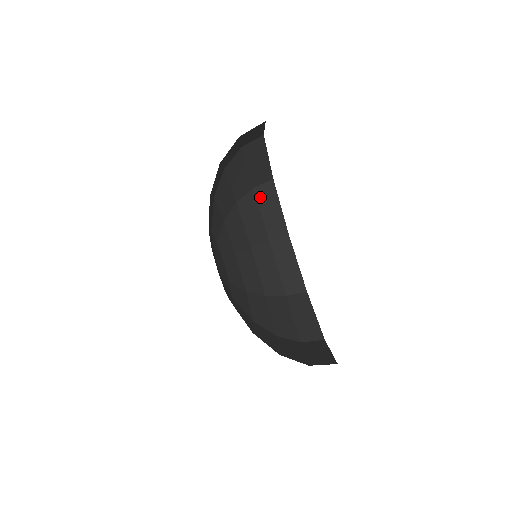
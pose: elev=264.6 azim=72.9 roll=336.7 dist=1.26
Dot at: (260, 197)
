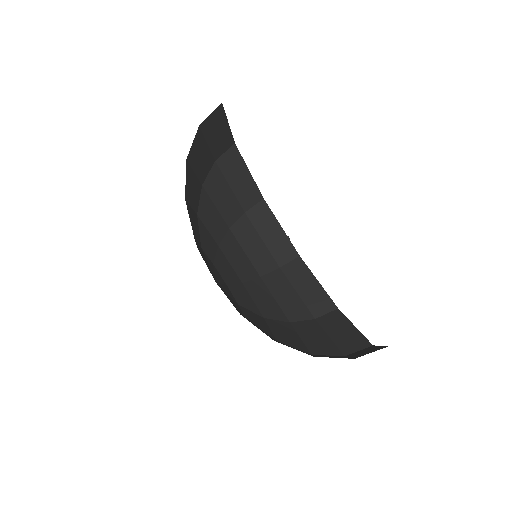
Dot at: (255, 221)
